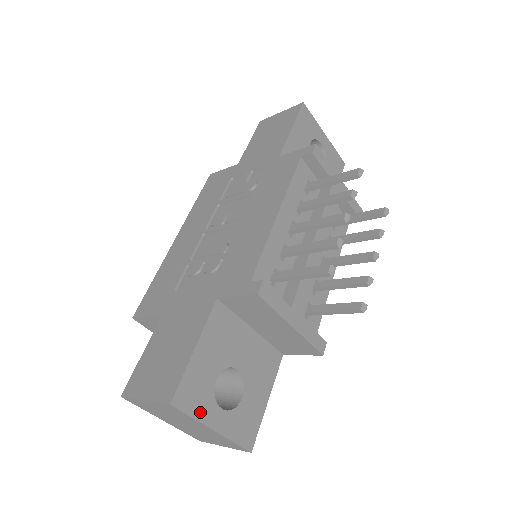
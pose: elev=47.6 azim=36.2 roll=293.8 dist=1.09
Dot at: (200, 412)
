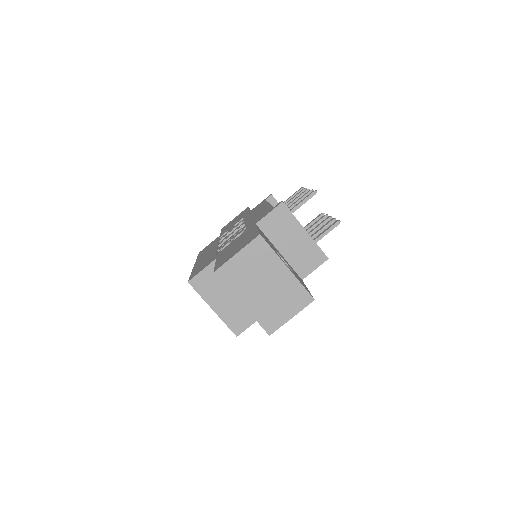
Dot at: (276, 253)
